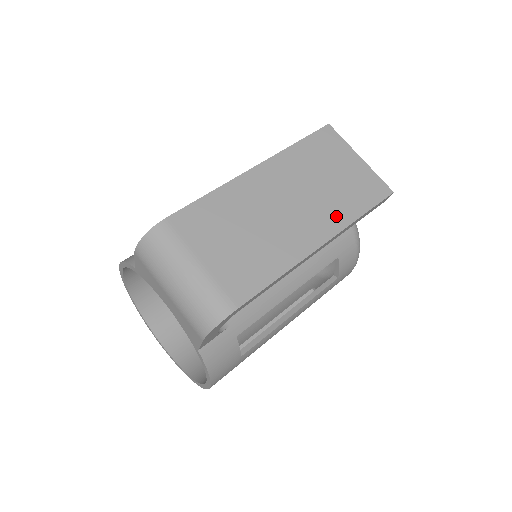
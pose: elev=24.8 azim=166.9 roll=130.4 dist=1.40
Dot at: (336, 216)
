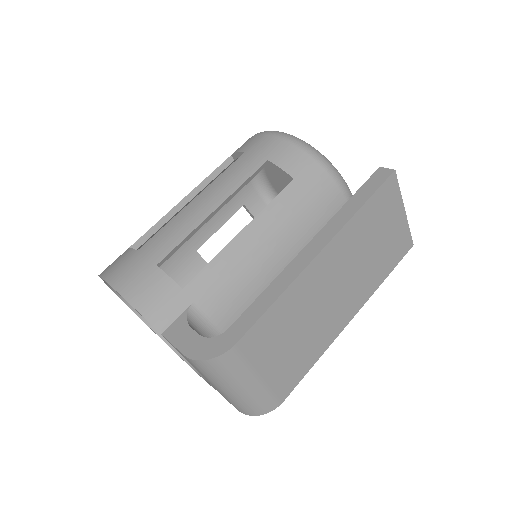
Dot at: (368, 287)
